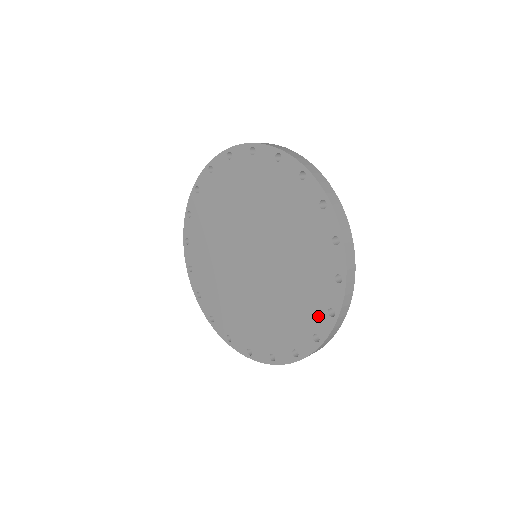
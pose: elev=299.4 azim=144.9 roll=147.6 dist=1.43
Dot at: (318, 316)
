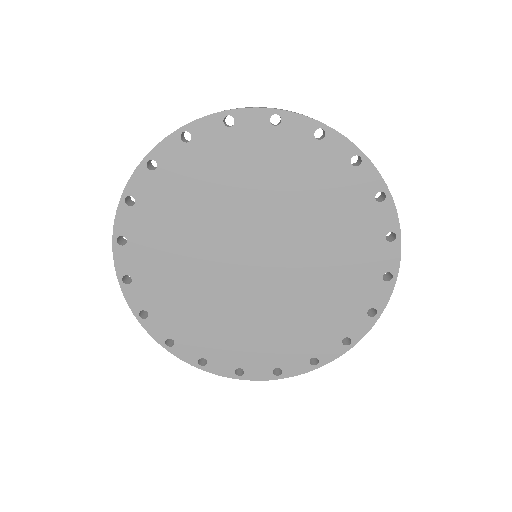
Dot at: (353, 318)
